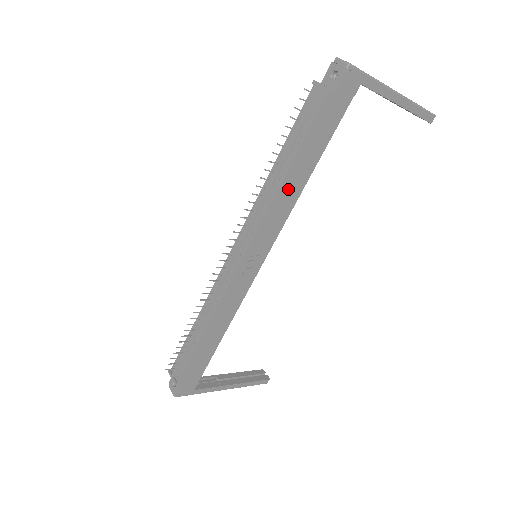
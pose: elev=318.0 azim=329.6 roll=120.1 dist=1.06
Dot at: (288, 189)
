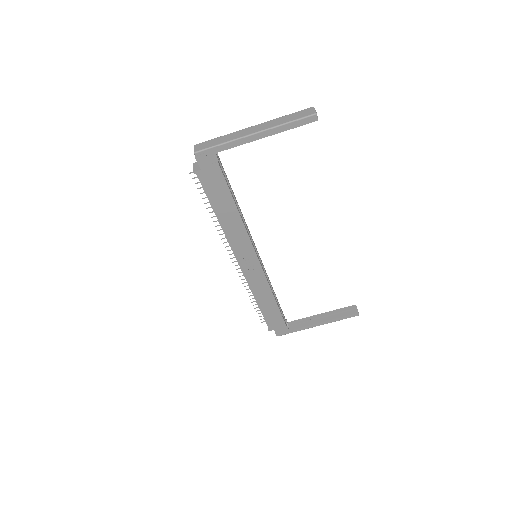
Dot at: (229, 224)
